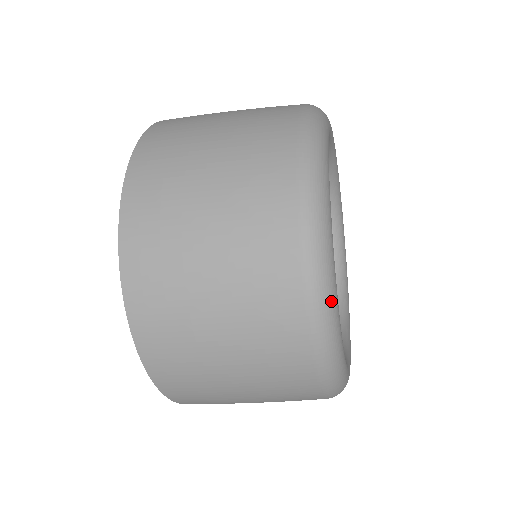
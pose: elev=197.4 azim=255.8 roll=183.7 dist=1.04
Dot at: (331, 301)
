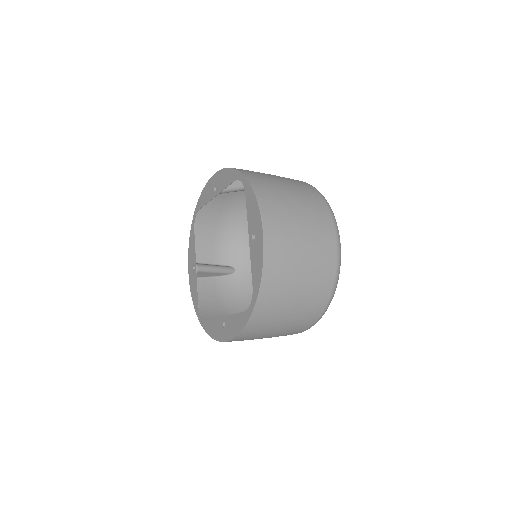
Dot at: occluded
